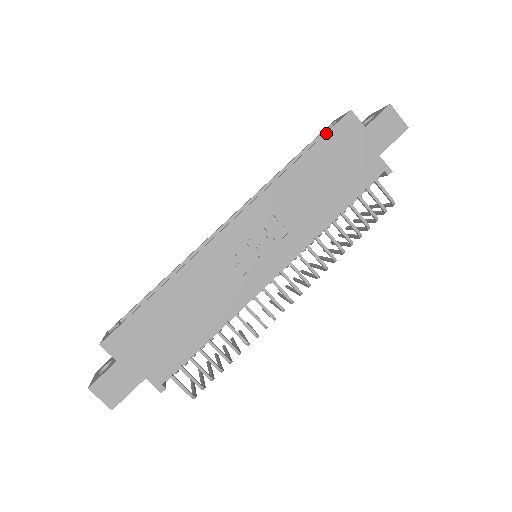
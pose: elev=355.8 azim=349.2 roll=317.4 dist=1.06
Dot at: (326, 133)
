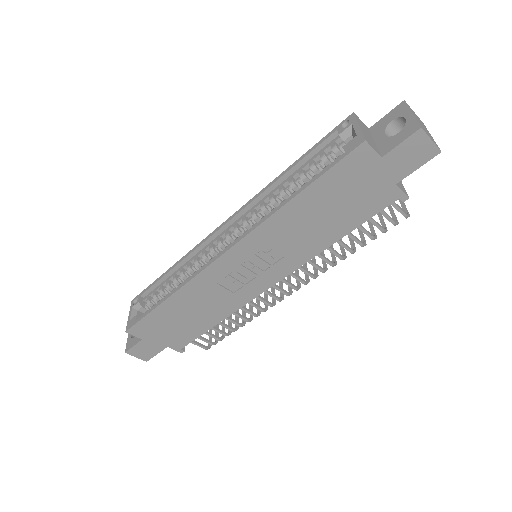
Dot at: (330, 169)
